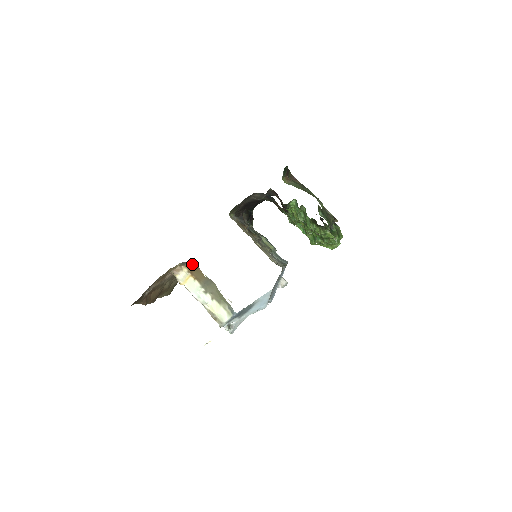
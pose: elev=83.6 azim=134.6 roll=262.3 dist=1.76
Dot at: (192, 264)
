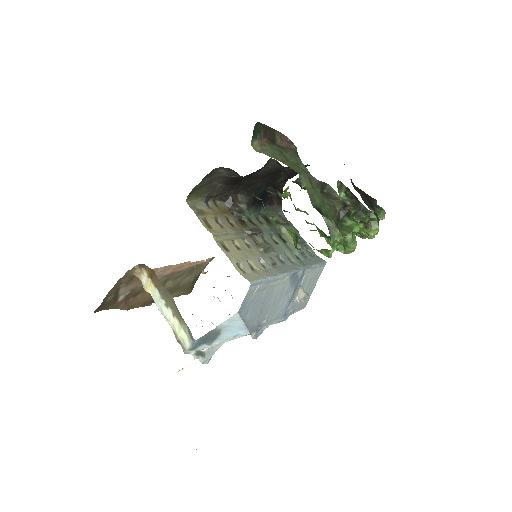
Dot at: occluded
